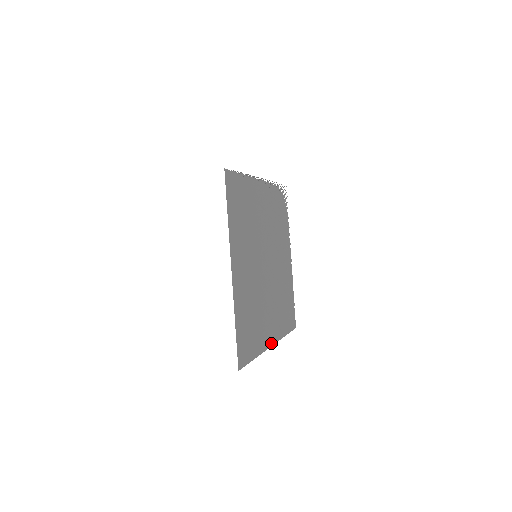
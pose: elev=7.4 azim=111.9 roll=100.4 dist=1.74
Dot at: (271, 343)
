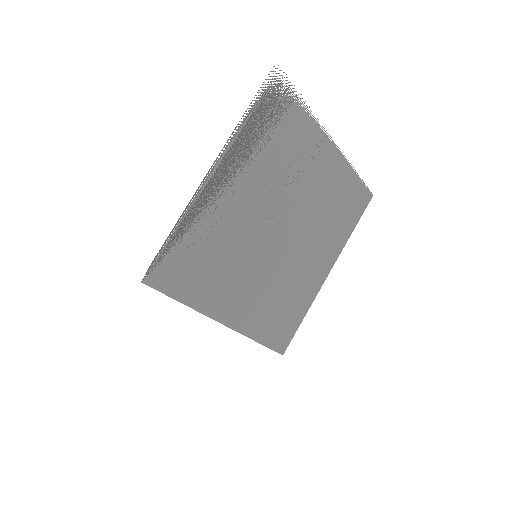
Dot at: (326, 274)
